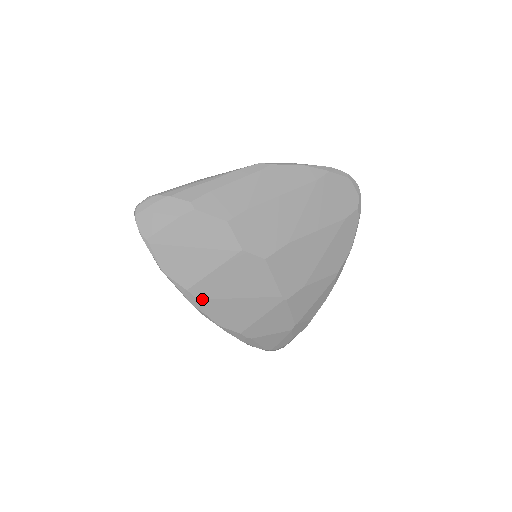
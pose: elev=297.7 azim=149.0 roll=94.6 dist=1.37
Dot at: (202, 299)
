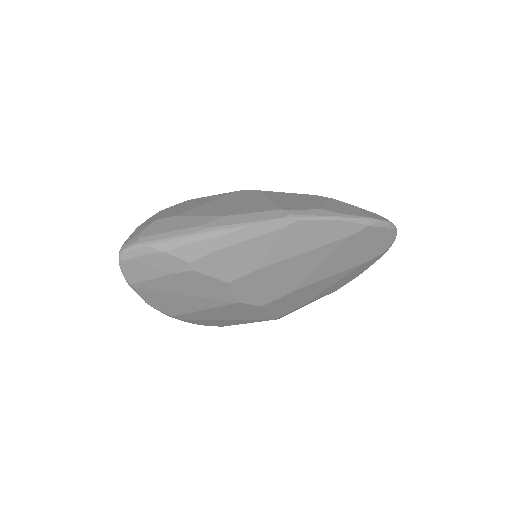
Dot at: (187, 319)
